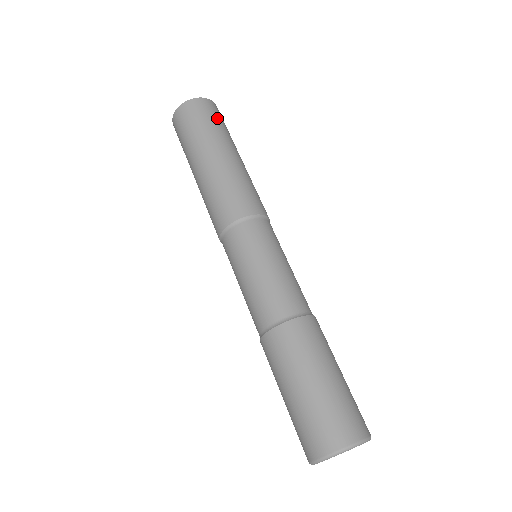
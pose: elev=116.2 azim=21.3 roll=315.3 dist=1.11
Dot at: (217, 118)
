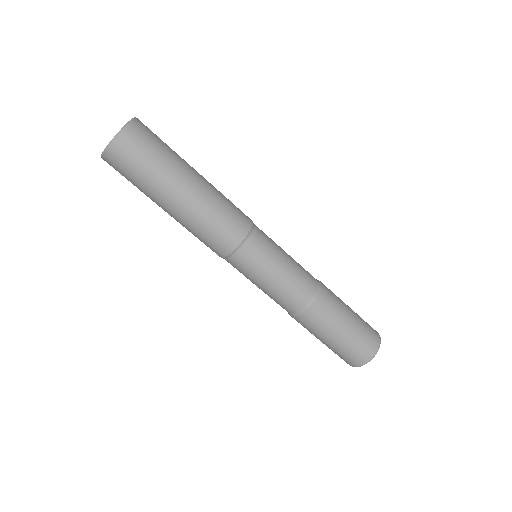
Dot at: (136, 164)
